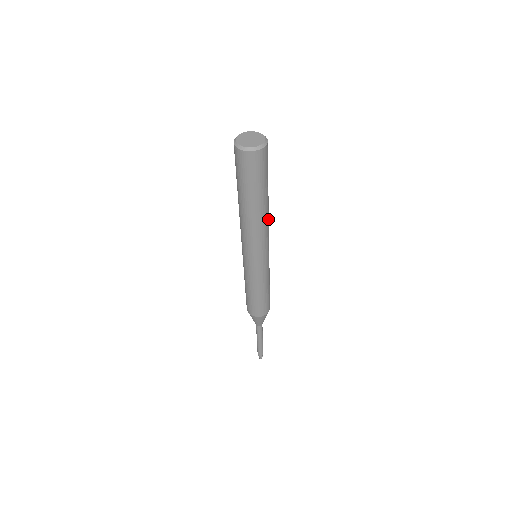
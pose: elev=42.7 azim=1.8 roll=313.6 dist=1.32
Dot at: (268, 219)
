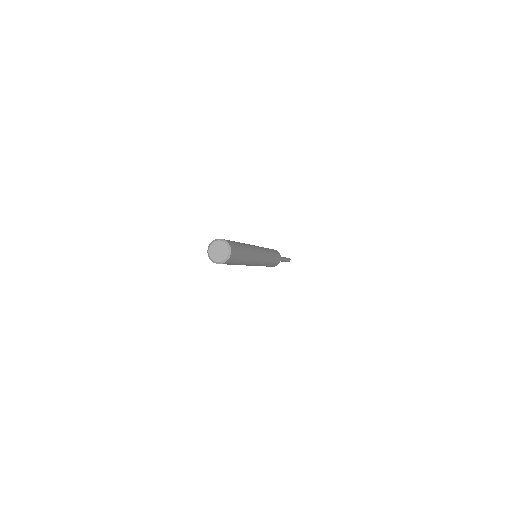
Dot at: (248, 264)
